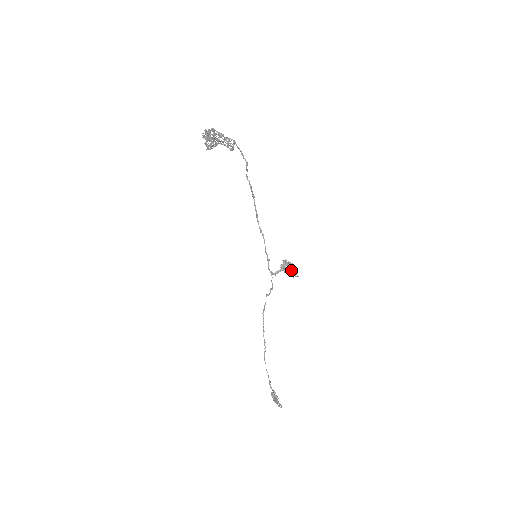
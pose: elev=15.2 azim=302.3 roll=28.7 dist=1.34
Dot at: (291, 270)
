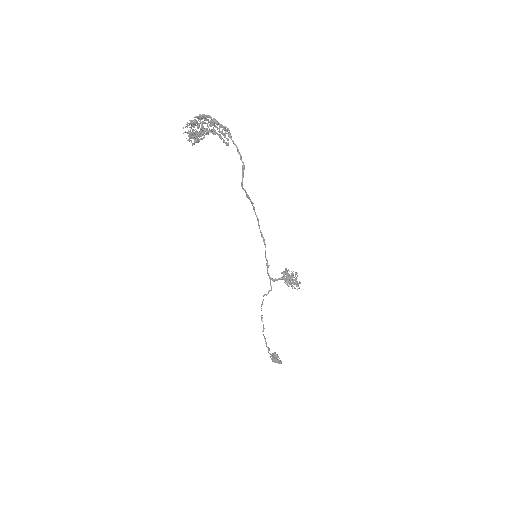
Dot at: occluded
